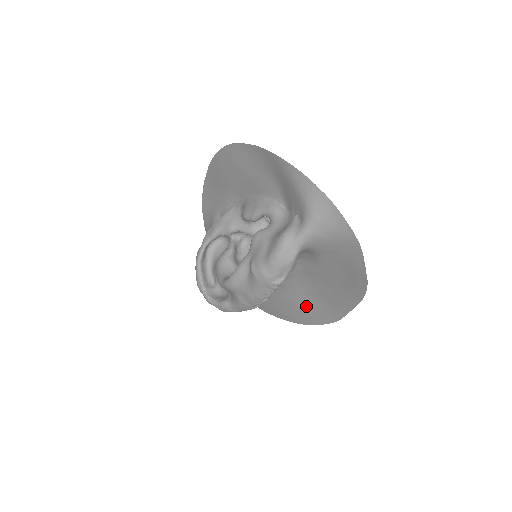
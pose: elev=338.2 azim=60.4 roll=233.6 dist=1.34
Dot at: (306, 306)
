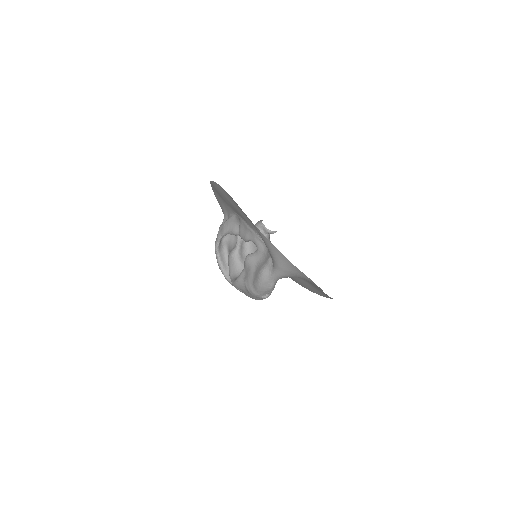
Dot at: (303, 283)
